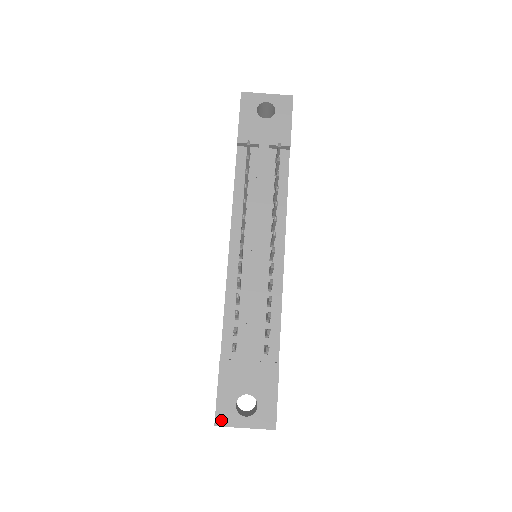
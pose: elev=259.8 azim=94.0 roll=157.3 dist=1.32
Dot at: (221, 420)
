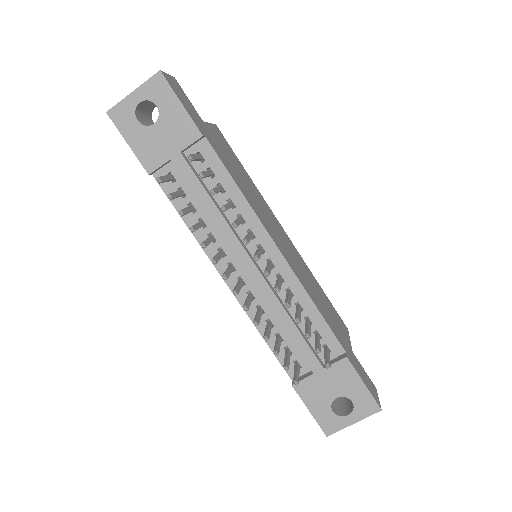
Dot at: (329, 430)
